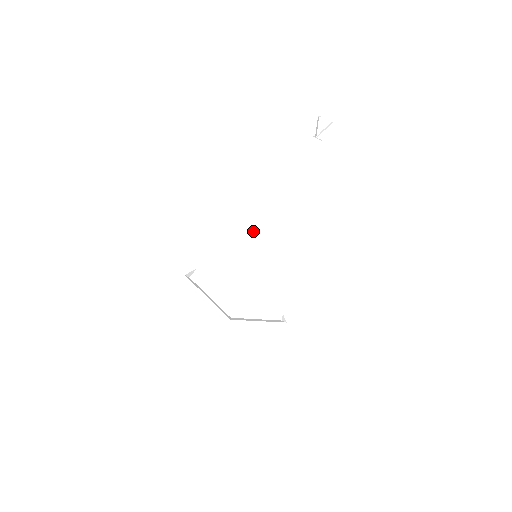
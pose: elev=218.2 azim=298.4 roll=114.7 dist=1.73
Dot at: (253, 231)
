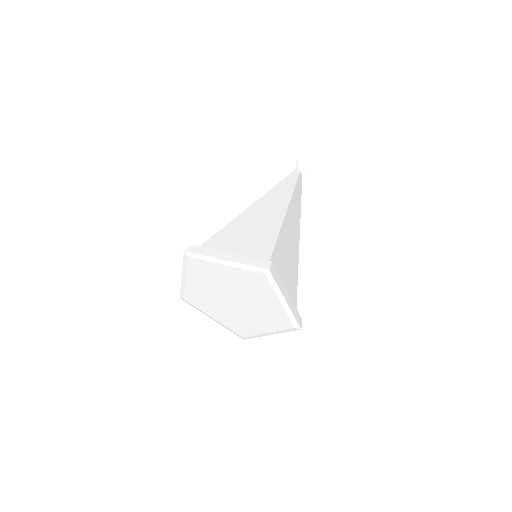
Dot at: (265, 213)
